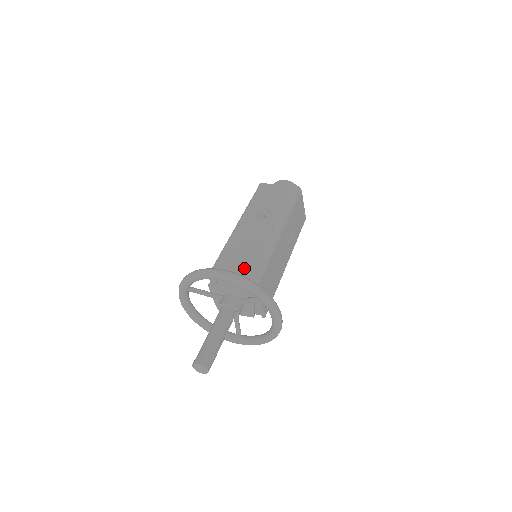
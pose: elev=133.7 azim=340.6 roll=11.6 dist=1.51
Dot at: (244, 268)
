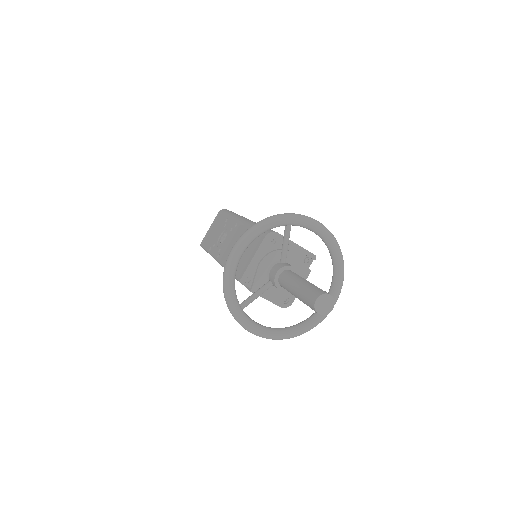
Dot at: (252, 243)
